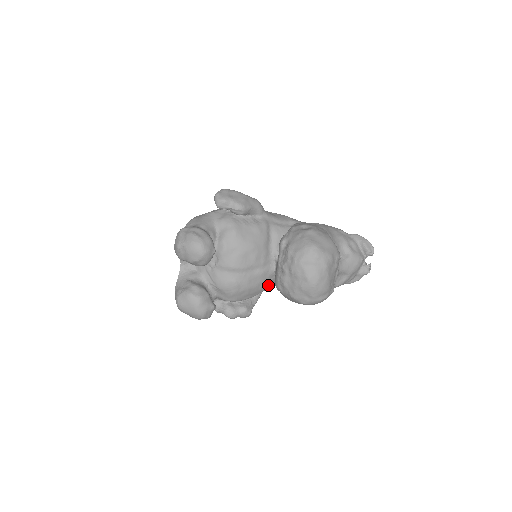
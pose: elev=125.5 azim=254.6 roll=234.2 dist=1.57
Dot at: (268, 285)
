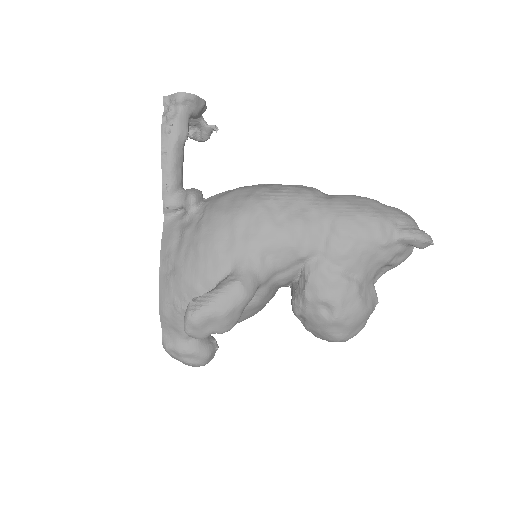
Dot at: occluded
